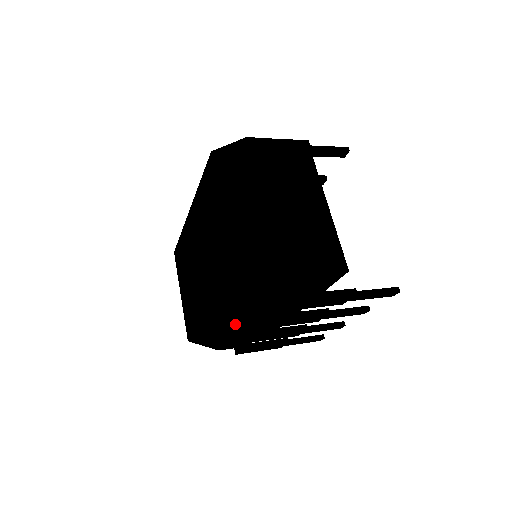
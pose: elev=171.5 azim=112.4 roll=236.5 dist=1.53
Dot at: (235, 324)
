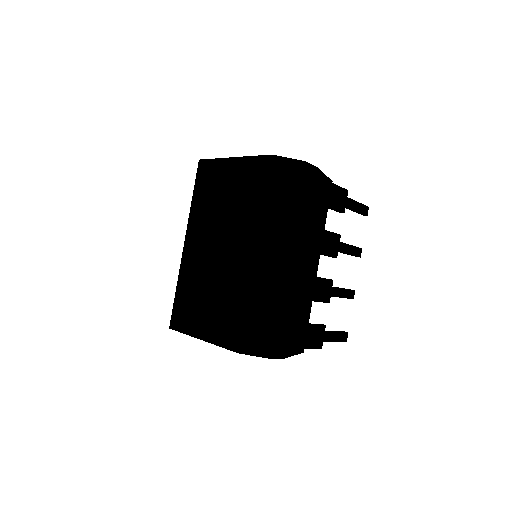
Dot at: (281, 266)
